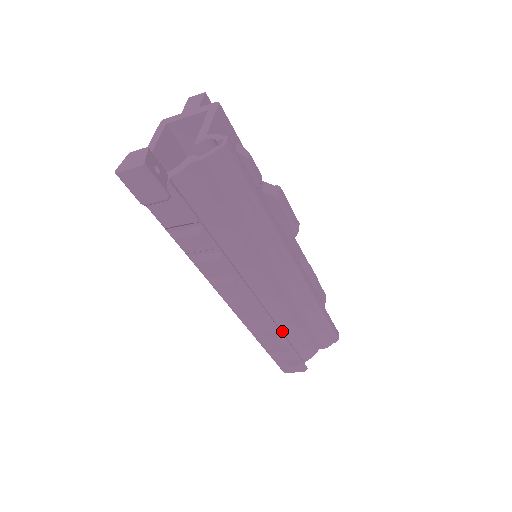
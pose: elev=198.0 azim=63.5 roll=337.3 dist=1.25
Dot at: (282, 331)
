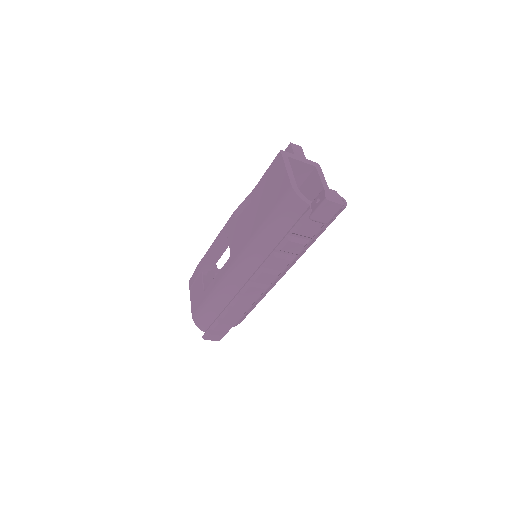
Dot at: occluded
